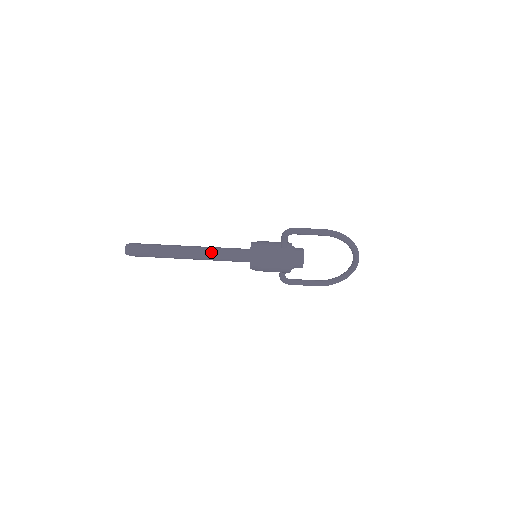
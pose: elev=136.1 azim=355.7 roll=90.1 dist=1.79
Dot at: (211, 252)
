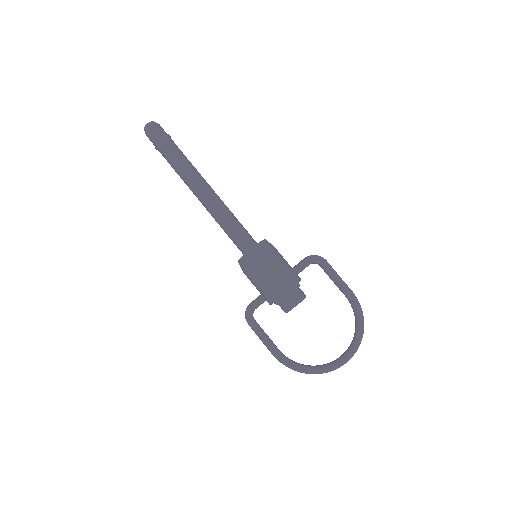
Dot at: (223, 206)
